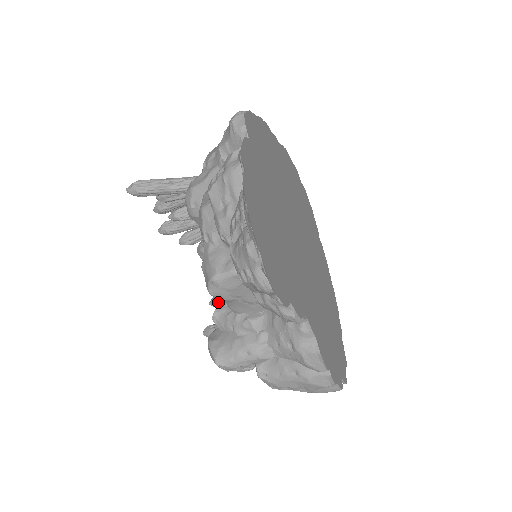
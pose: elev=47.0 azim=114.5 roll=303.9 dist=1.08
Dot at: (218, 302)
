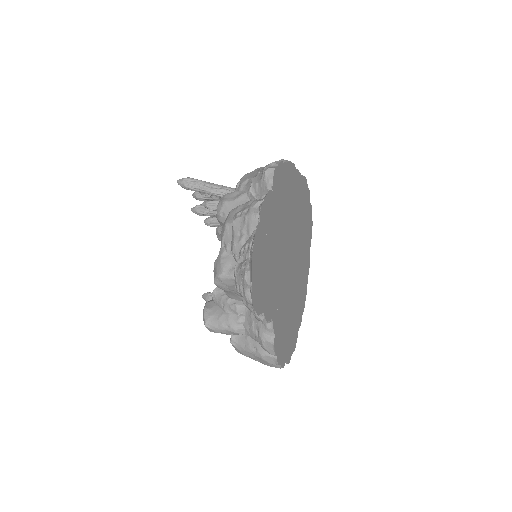
Dot at: occluded
